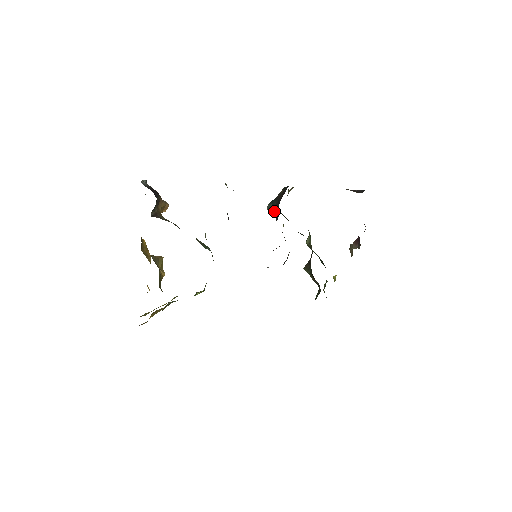
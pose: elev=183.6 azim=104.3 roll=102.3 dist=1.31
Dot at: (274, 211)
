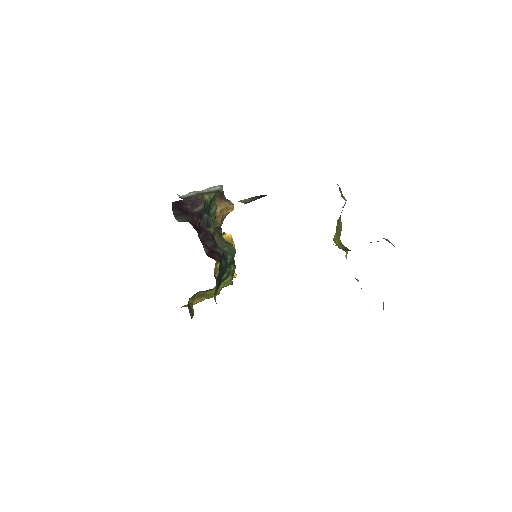
Dot at: occluded
